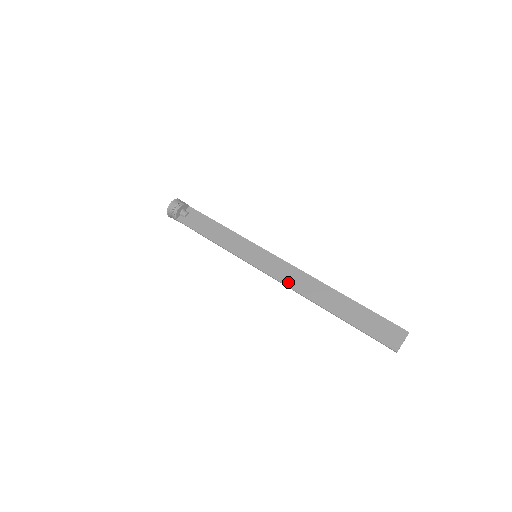
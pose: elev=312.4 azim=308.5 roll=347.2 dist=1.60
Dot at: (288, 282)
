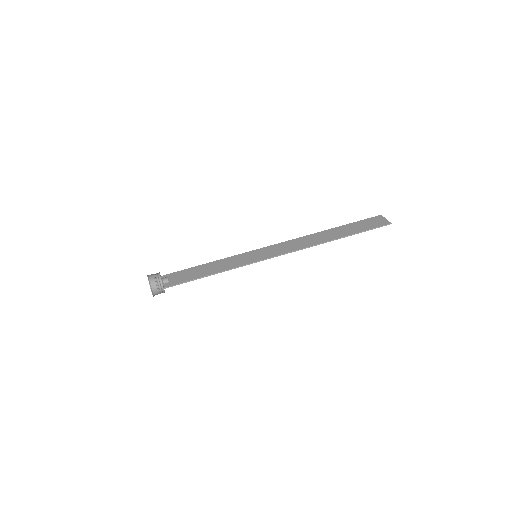
Dot at: (296, 248)
